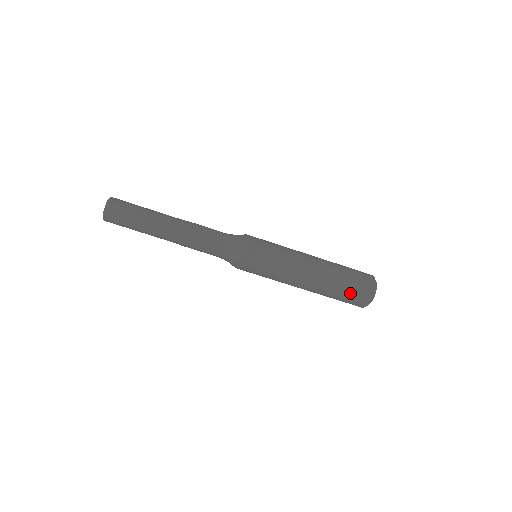
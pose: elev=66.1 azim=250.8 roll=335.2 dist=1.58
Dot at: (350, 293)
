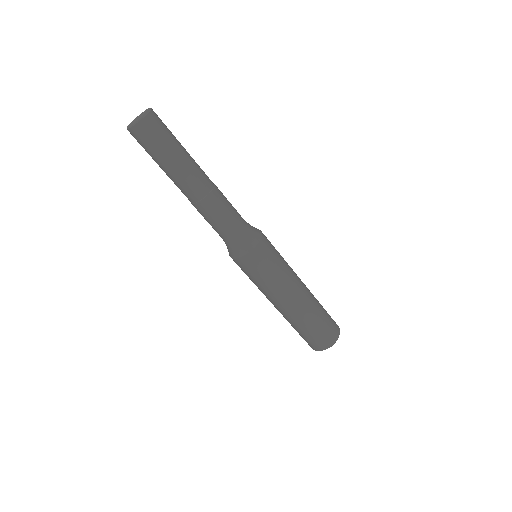
Dot at: (307, 337)
